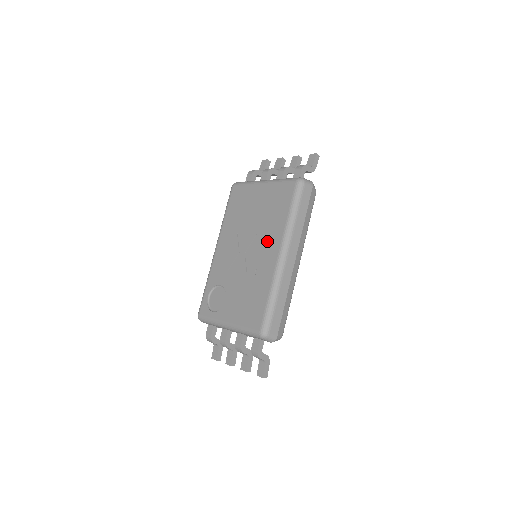
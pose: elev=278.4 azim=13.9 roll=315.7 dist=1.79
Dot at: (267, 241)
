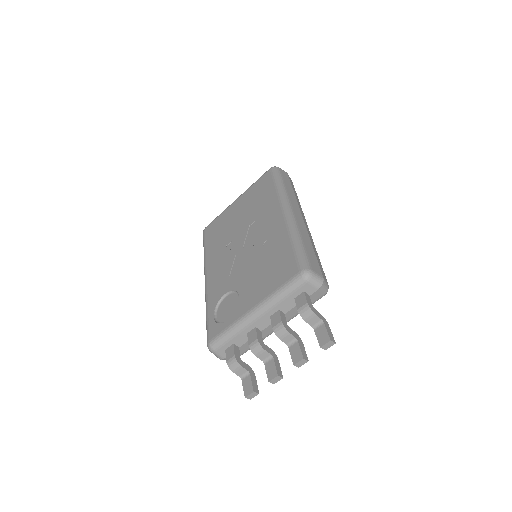
Dot at: (264, 218)
